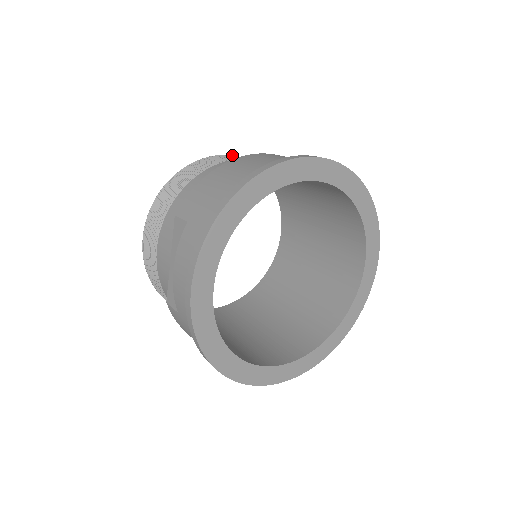
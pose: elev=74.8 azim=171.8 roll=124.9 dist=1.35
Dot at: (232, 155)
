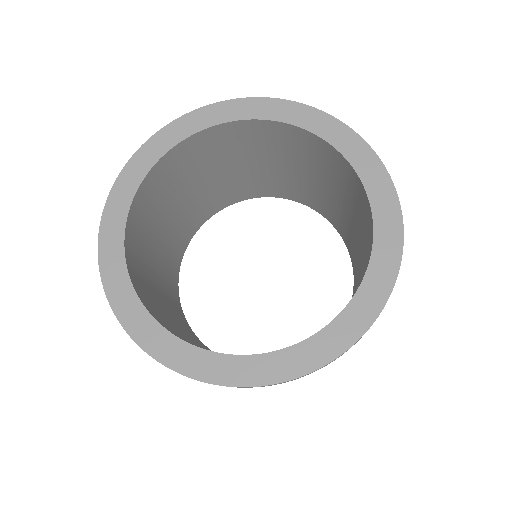
Dot at: occluded
